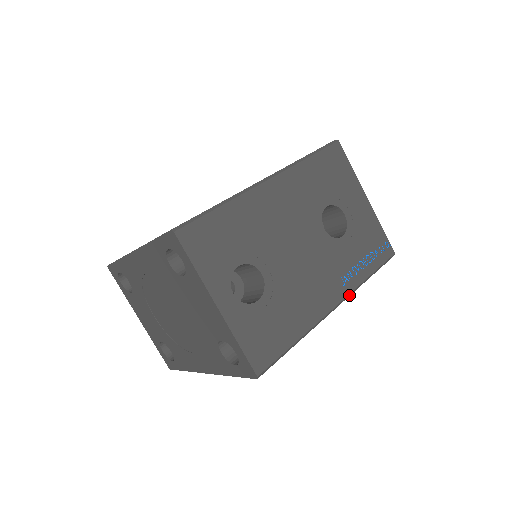
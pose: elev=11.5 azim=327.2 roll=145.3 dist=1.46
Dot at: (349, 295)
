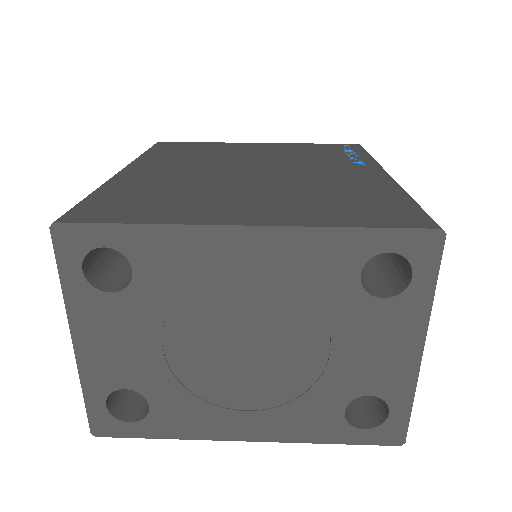
Dot at: occluded
